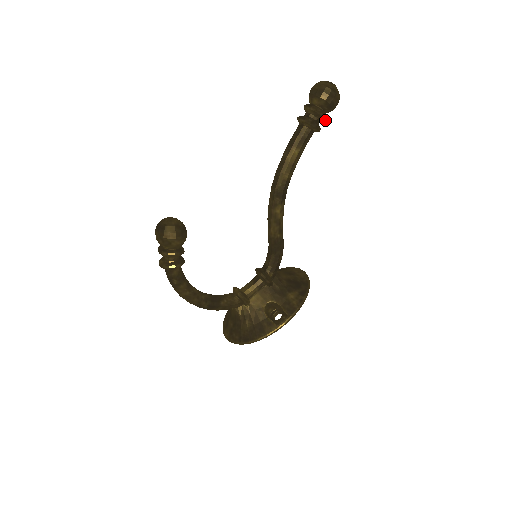
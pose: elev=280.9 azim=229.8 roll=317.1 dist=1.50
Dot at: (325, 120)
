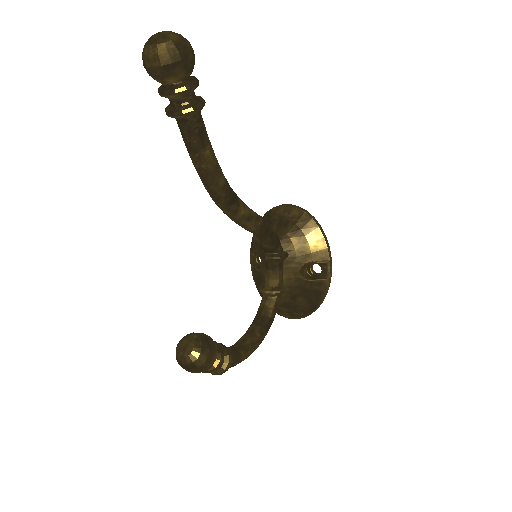
Dot at: occluded
